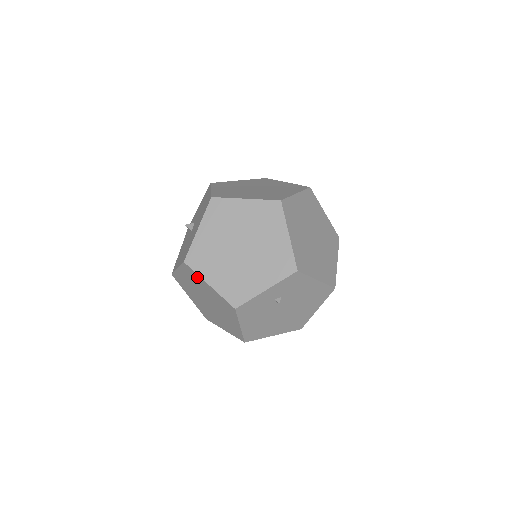
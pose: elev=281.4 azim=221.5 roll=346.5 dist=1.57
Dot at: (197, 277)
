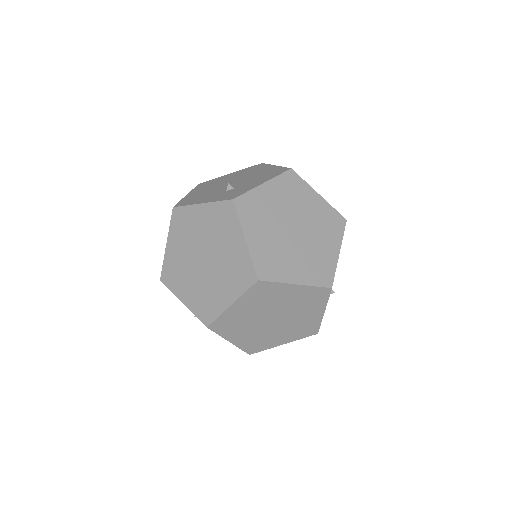
Dot at: occluded
